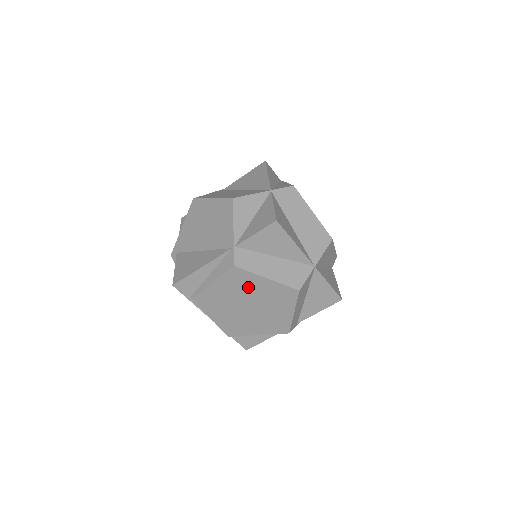
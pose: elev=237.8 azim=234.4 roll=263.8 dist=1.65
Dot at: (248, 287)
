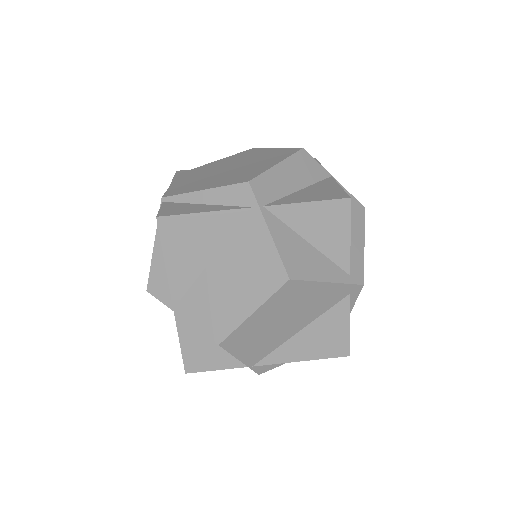
Dot at: (249, 157)
